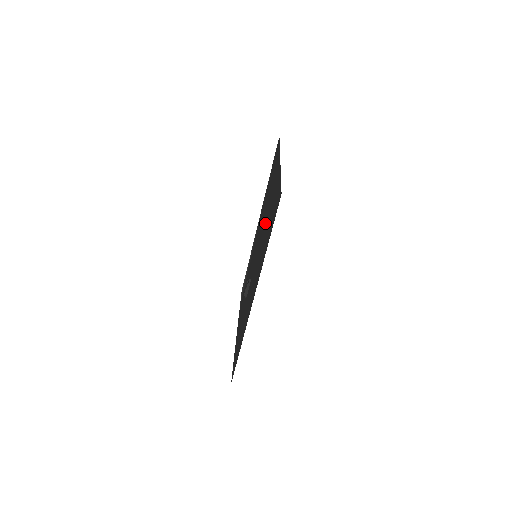
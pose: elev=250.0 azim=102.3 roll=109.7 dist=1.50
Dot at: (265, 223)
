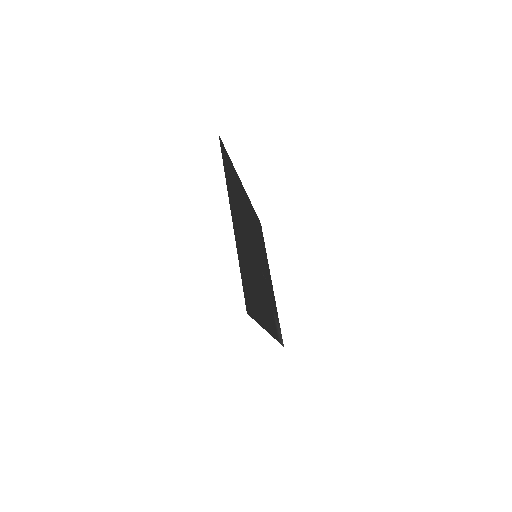
Dot at: (248, 254)
